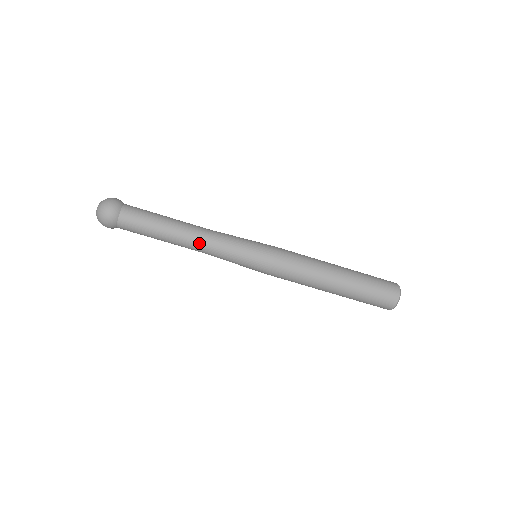
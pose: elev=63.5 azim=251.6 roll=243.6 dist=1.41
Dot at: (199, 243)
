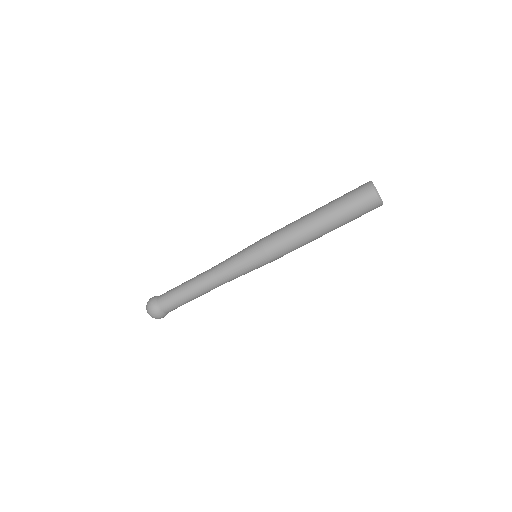
Dot at: (211, 278)
